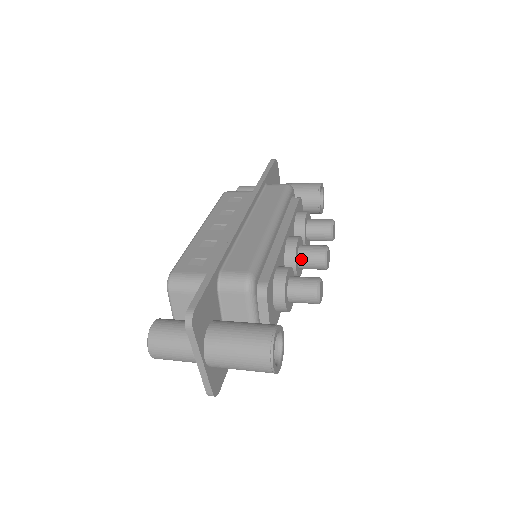
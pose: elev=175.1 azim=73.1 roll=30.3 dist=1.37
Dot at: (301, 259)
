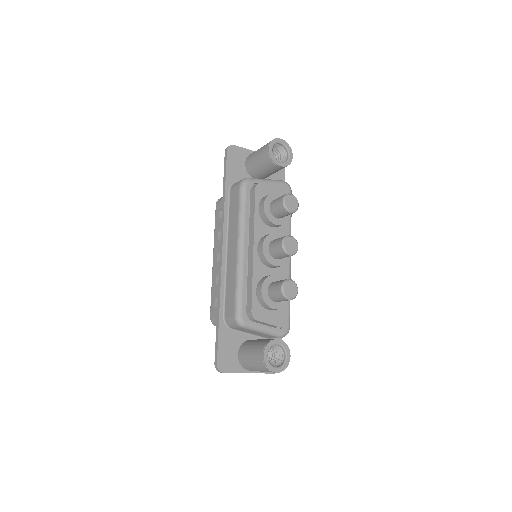
Dot at: (275, 257)
